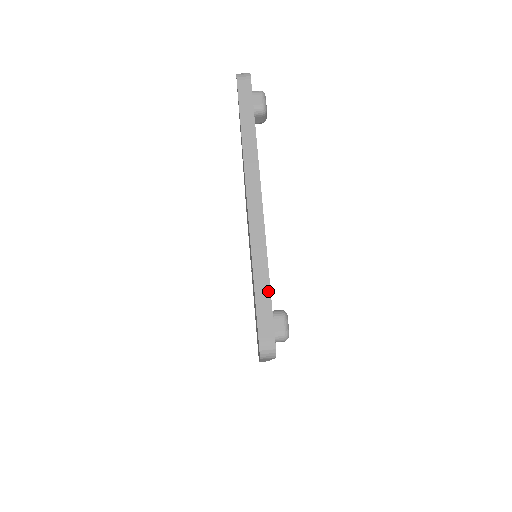
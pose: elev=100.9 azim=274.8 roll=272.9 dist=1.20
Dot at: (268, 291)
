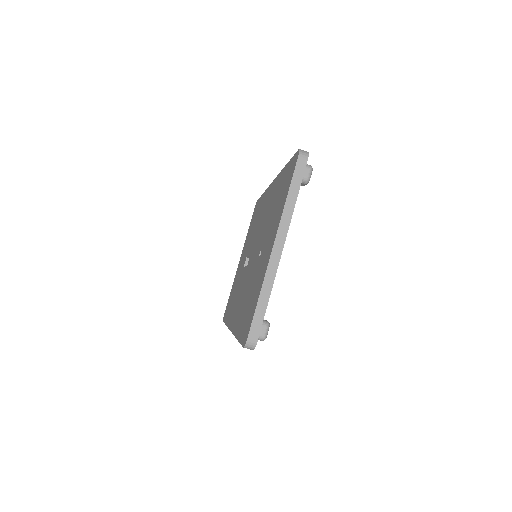
Dot at: (265, 309)
